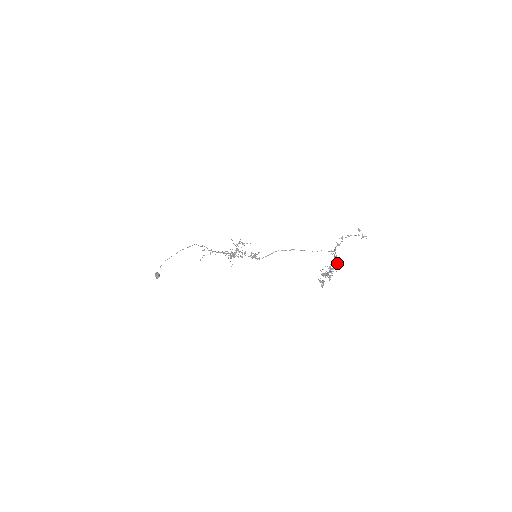
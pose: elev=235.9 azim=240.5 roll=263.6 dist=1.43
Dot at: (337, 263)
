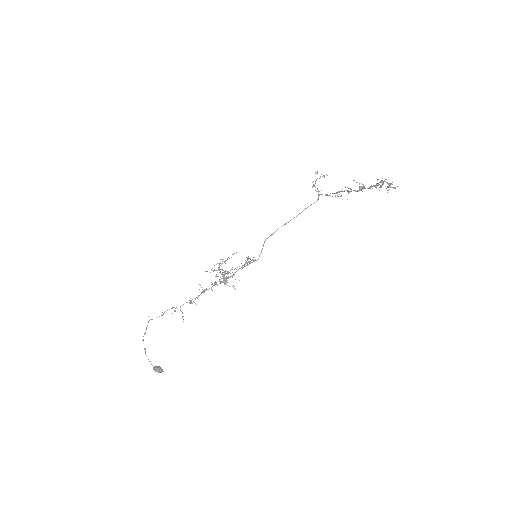
Dot at: (359, 184)
